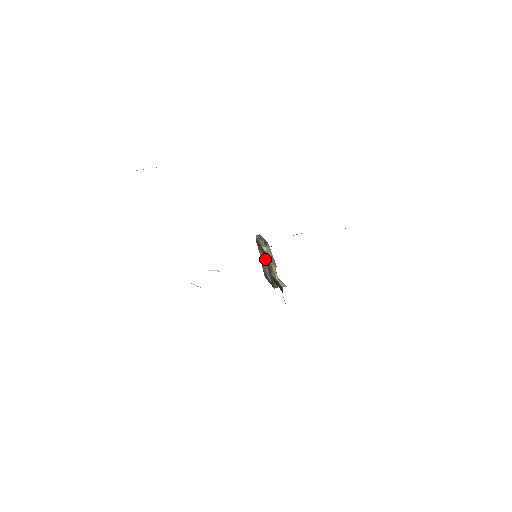
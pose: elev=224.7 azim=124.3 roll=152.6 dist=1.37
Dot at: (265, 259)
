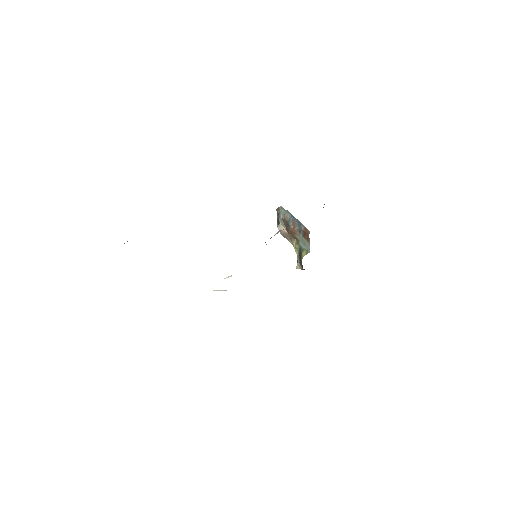
Dot at: occluded
